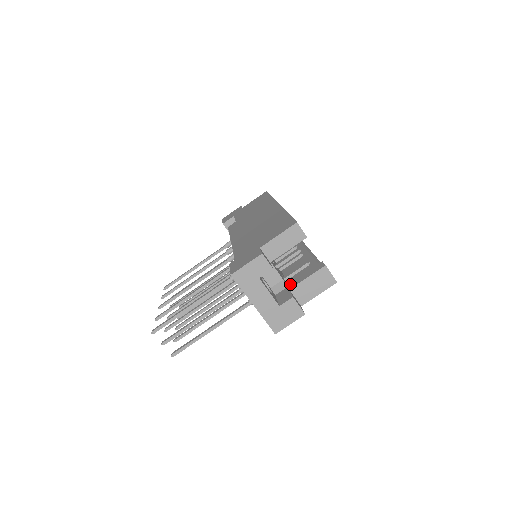
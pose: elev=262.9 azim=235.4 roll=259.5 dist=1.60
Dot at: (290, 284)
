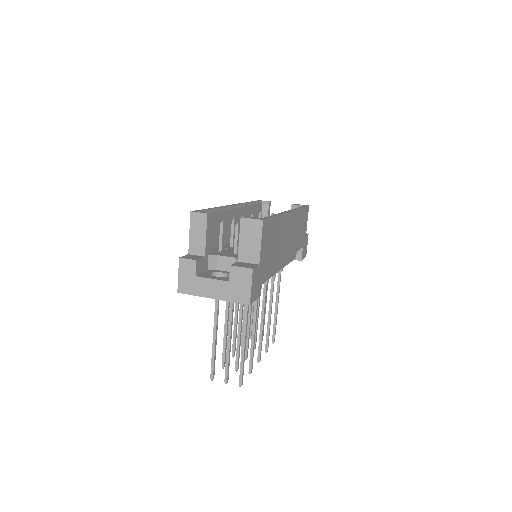
Dot at: occluded
